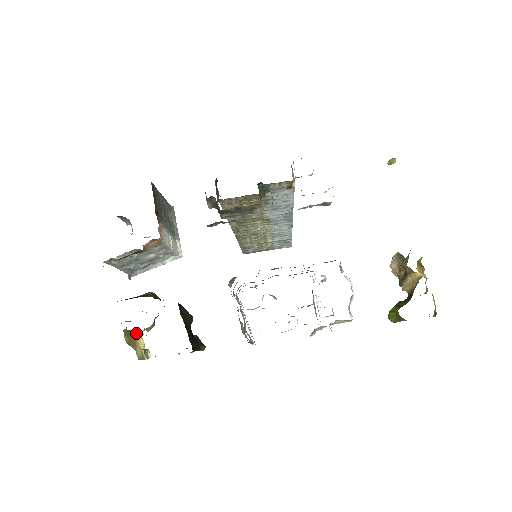
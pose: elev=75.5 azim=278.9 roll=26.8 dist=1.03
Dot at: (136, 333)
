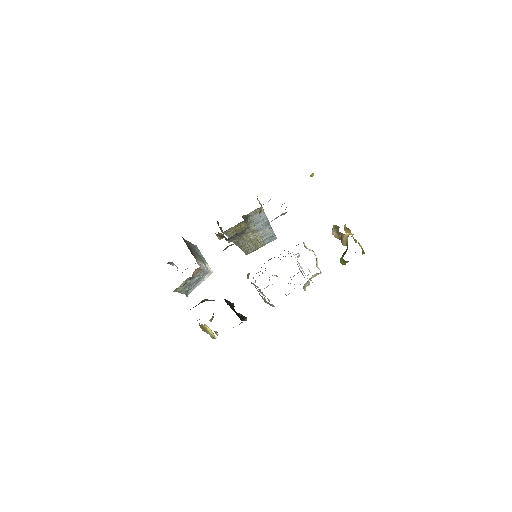
Dot at: (204, 326)
